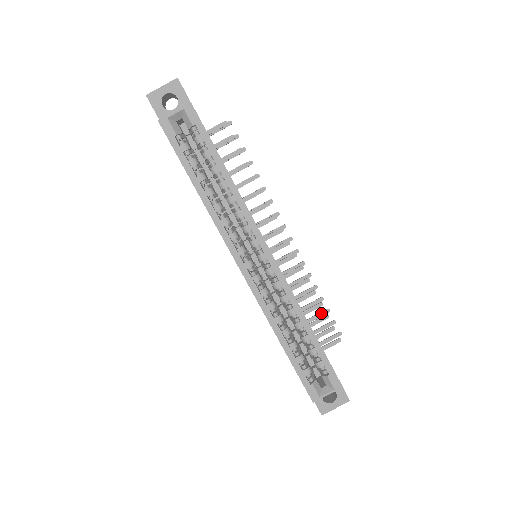
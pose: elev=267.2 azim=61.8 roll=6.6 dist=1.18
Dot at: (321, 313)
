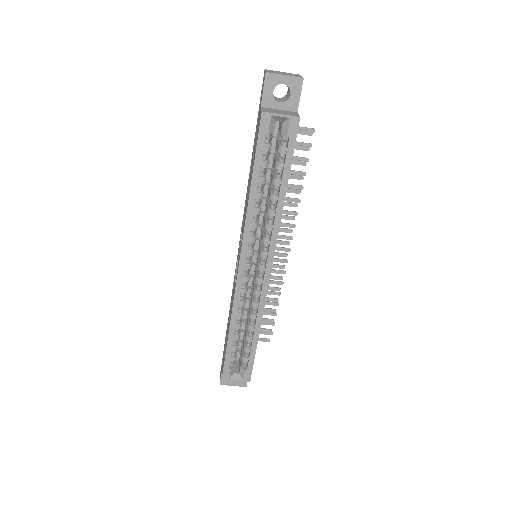
Dot at: (269, 313)
